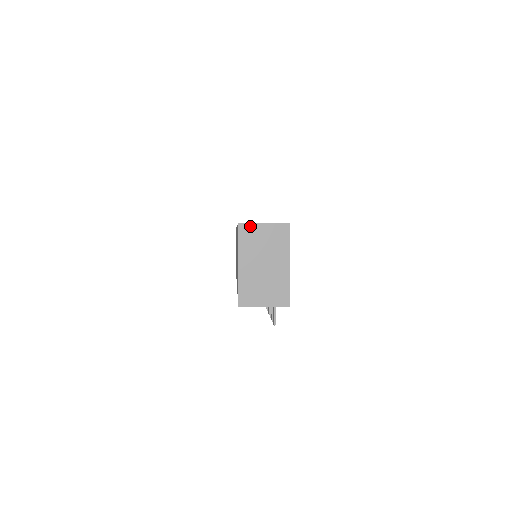
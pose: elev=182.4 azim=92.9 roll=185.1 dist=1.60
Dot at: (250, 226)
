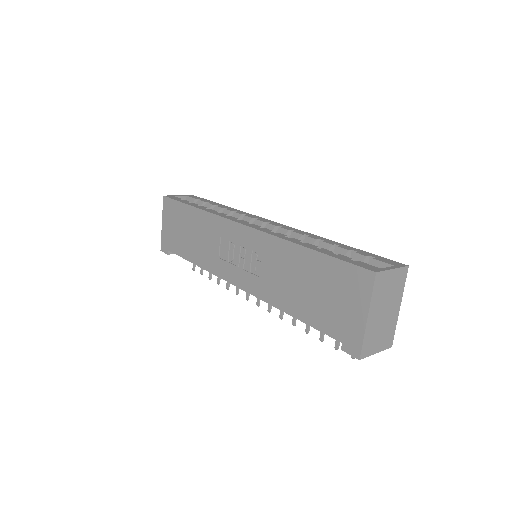
Dot at: (383, 274)
